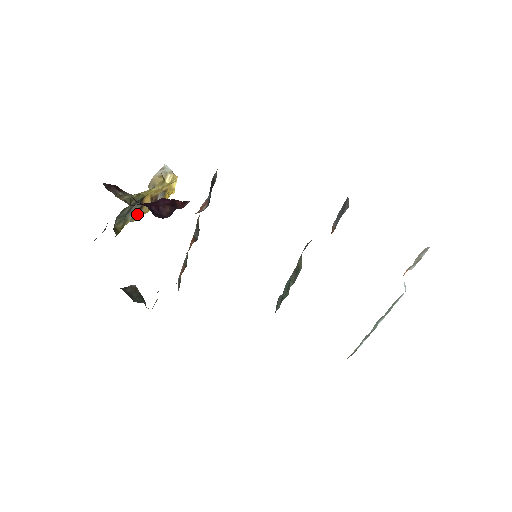
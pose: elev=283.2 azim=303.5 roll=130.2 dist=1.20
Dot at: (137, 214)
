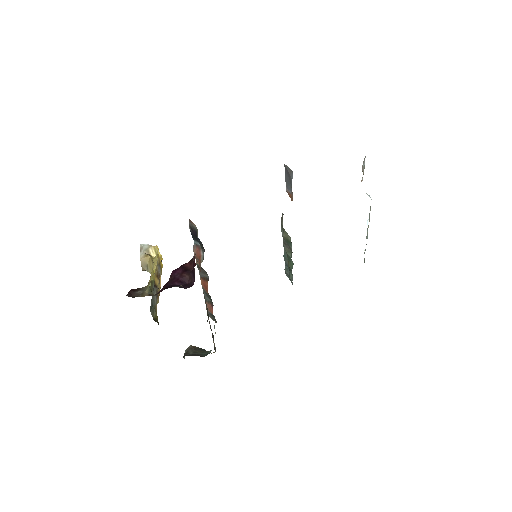
Dot at: (157, 296)
